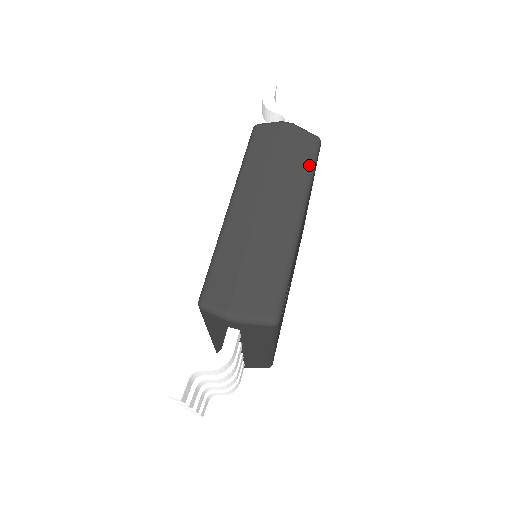
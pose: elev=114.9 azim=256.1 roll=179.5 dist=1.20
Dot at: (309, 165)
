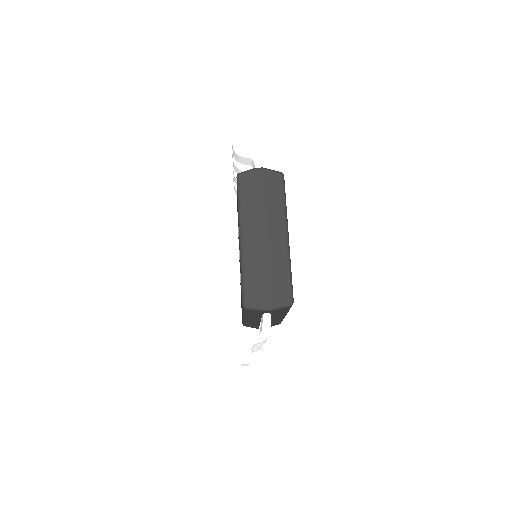
Dot at: (282, 195)
